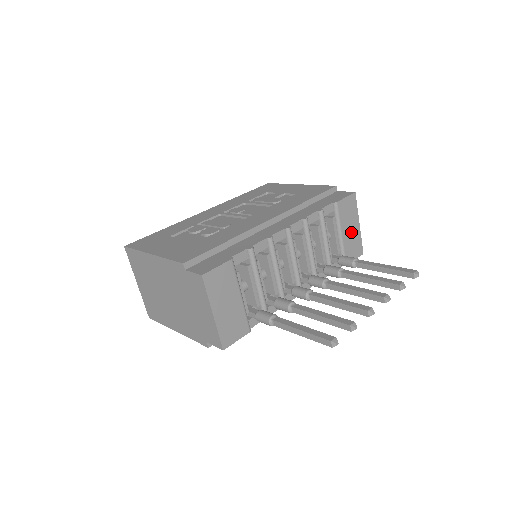
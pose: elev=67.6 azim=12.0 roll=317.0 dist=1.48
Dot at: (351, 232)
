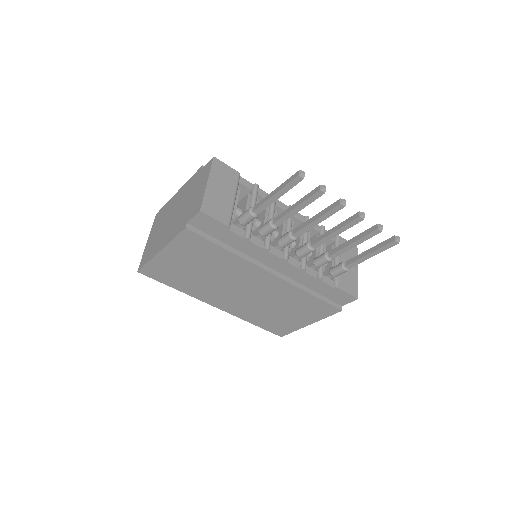
Dot at: occluded
